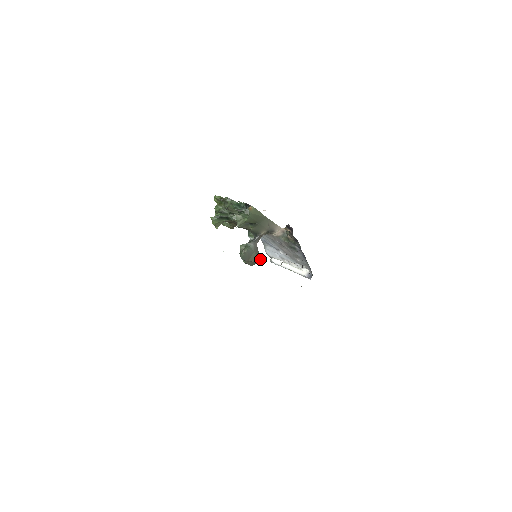
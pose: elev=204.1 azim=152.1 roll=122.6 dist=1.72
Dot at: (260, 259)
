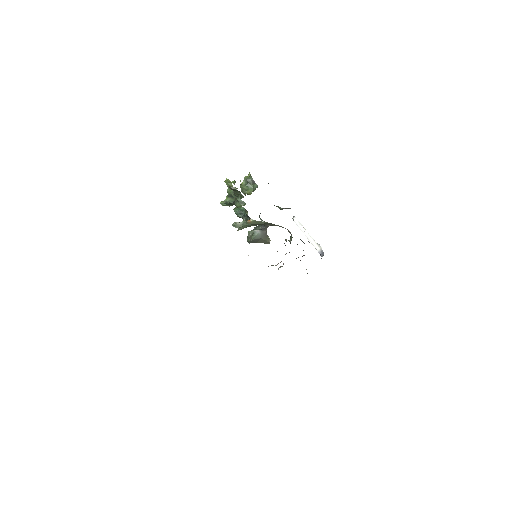
Dot at: (269, 242)
